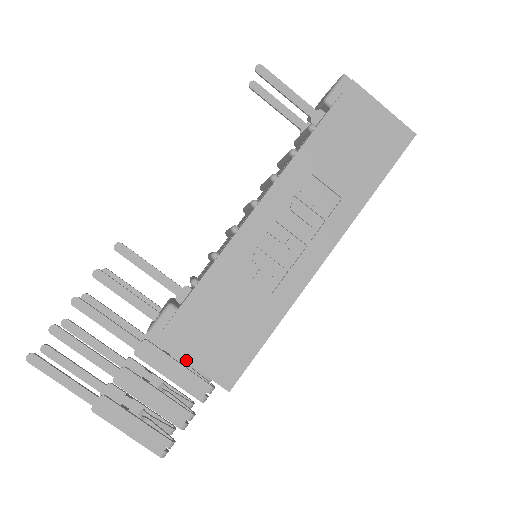
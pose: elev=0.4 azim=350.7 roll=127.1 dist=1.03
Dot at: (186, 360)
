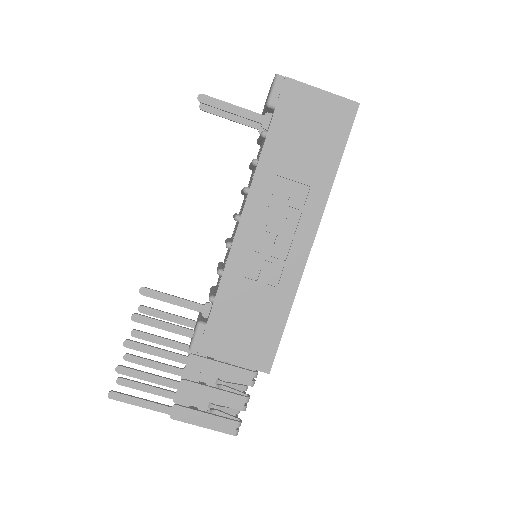
Dot at: (227, 361)
